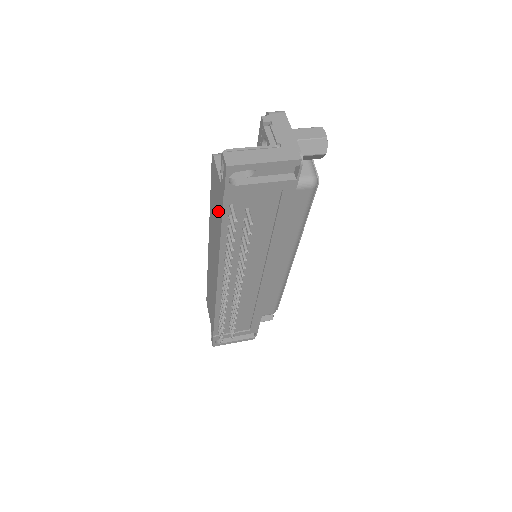
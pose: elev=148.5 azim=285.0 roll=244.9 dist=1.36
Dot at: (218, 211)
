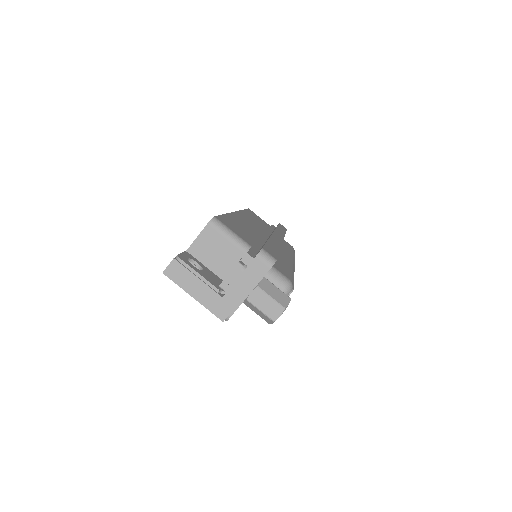
Dot at: occluded
